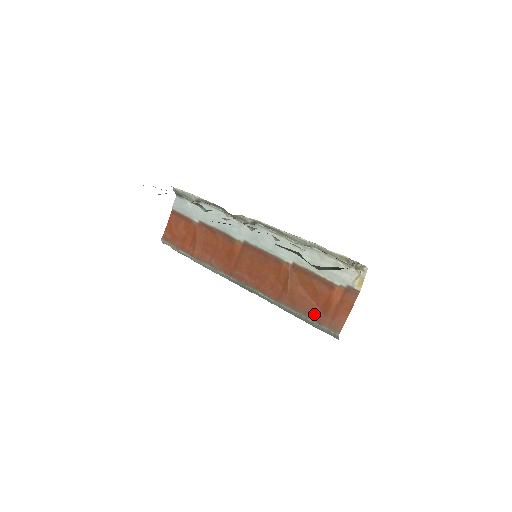
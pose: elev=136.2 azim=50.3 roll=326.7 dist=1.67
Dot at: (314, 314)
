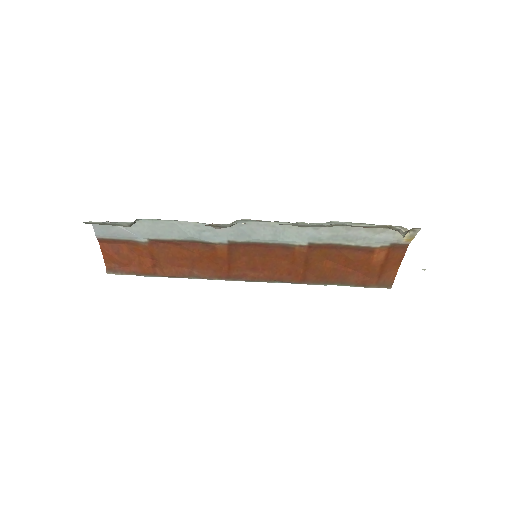
Dot at: (354, 280)
